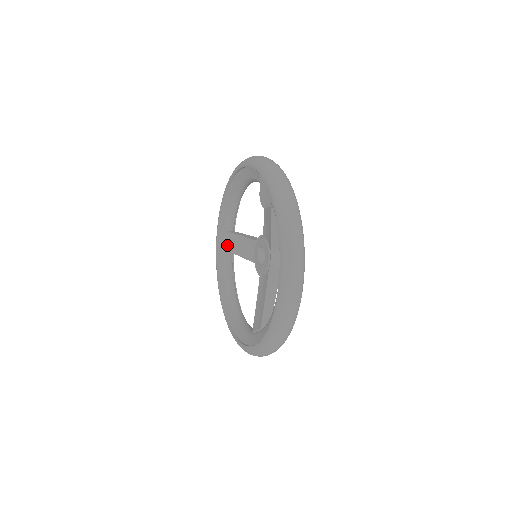
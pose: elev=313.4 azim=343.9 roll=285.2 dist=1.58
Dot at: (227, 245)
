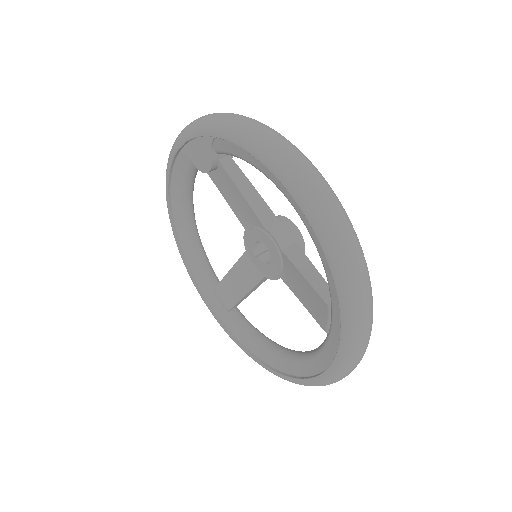
Dot at: (225, 303)
